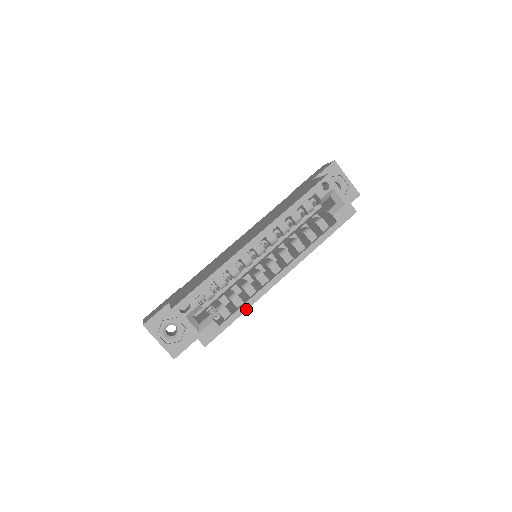
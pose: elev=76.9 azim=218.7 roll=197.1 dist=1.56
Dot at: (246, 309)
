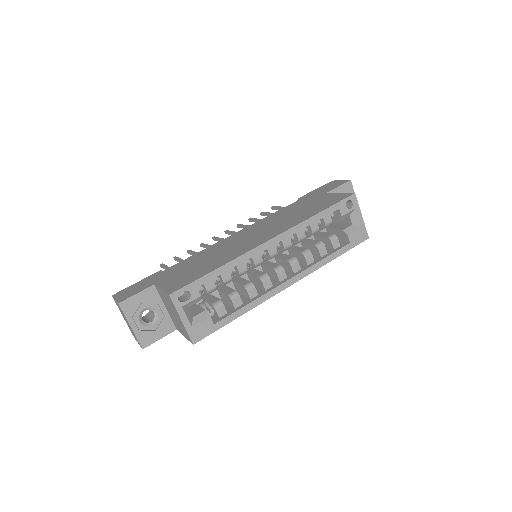
Dot at: (245, 312)
